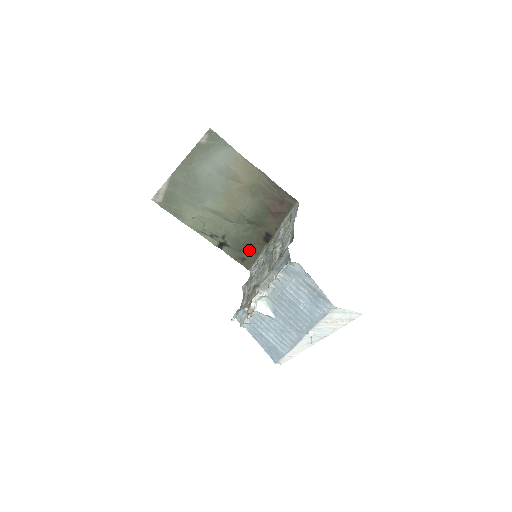
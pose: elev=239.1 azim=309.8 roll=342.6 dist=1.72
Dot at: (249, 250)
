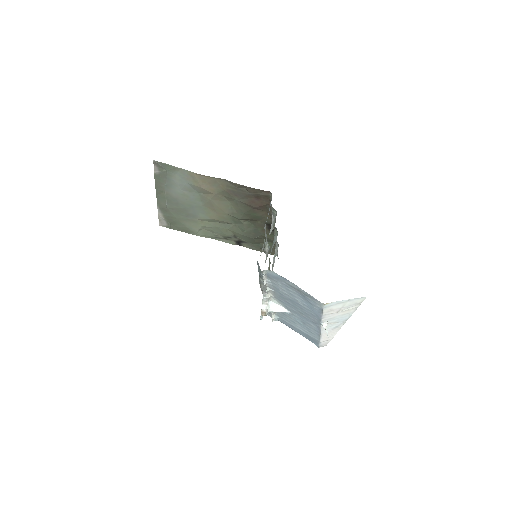
Dot at: occluded
